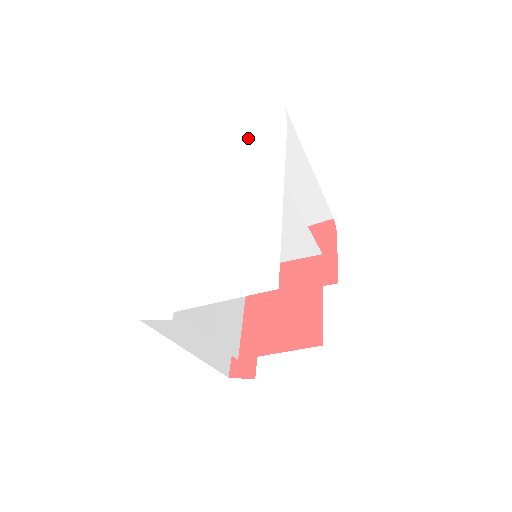
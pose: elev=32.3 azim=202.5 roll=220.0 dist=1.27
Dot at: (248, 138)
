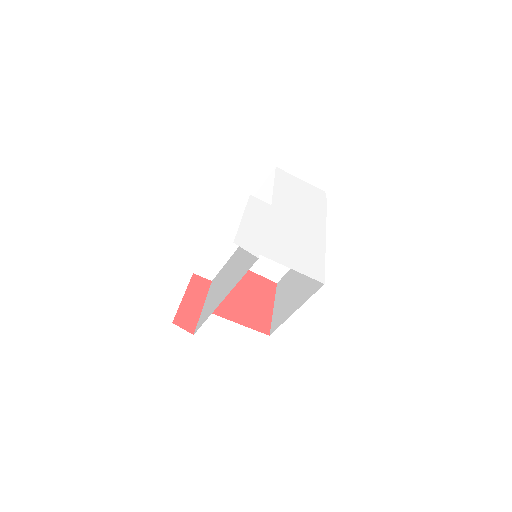
Dot at: (305, 191)
